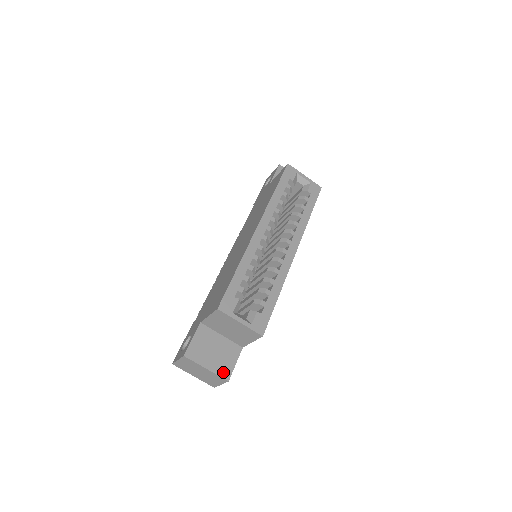
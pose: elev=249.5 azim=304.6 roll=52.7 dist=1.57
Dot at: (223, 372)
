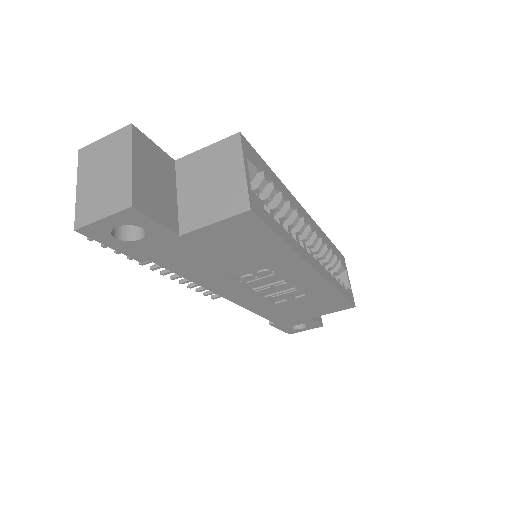
Dot at: (140, 195)
